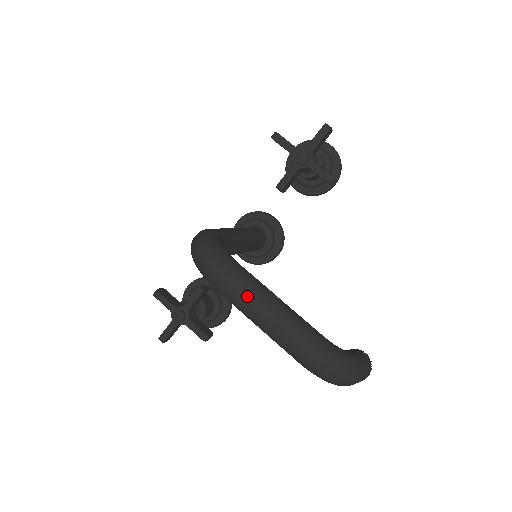
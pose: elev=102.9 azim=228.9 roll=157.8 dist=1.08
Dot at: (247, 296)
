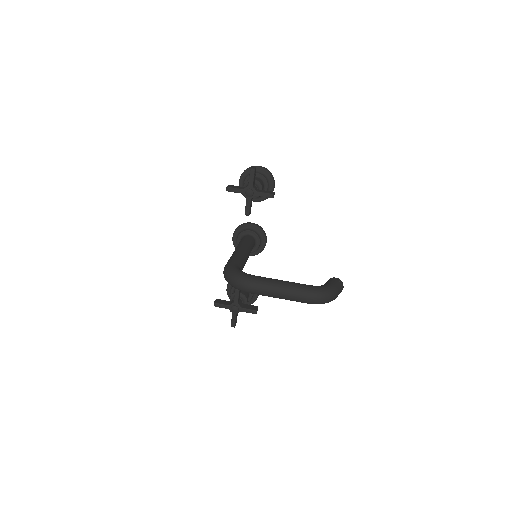
Dot at: (266, 289)
